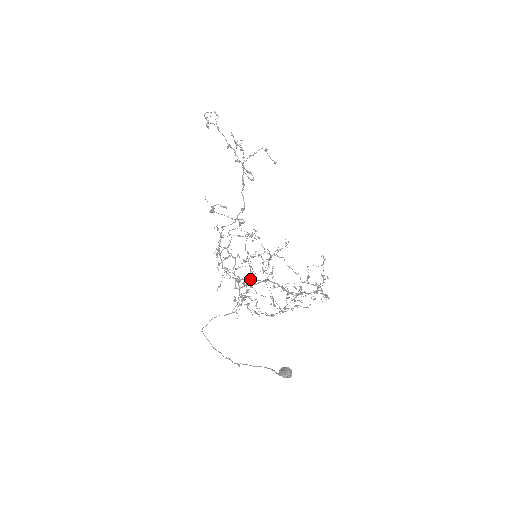
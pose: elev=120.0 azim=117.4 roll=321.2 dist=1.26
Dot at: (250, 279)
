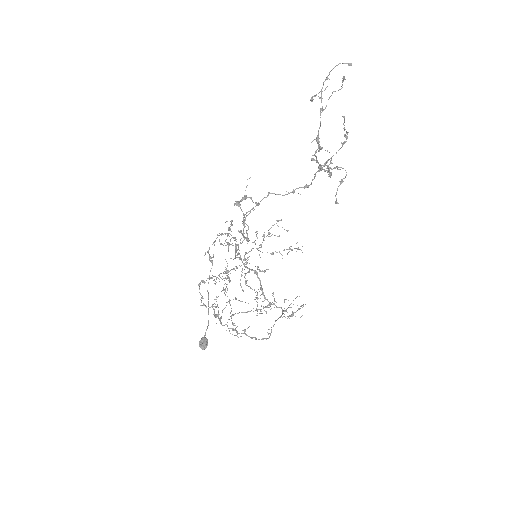
Dot at: (225, 278)
